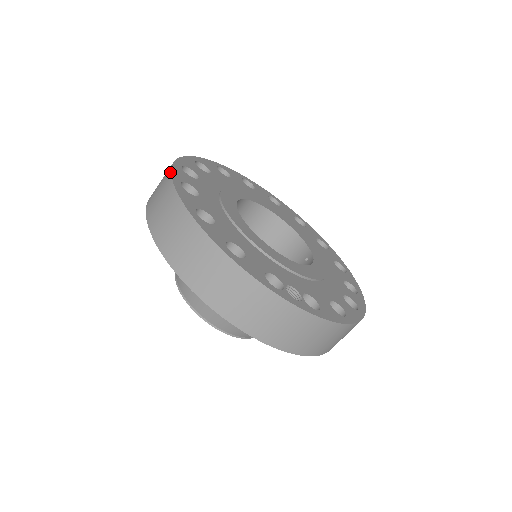
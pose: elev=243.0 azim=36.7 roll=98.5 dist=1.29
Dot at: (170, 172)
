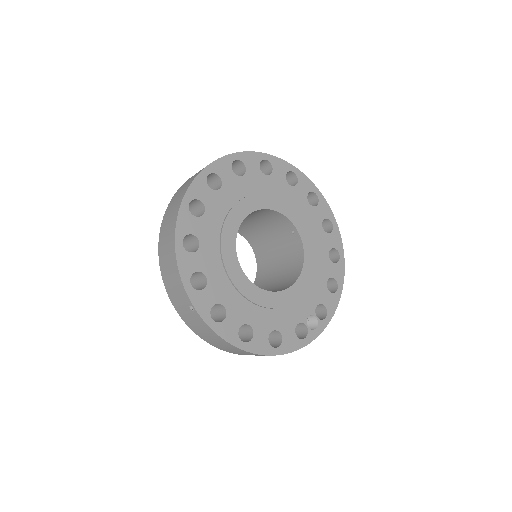
Dot at: (197, 314)
